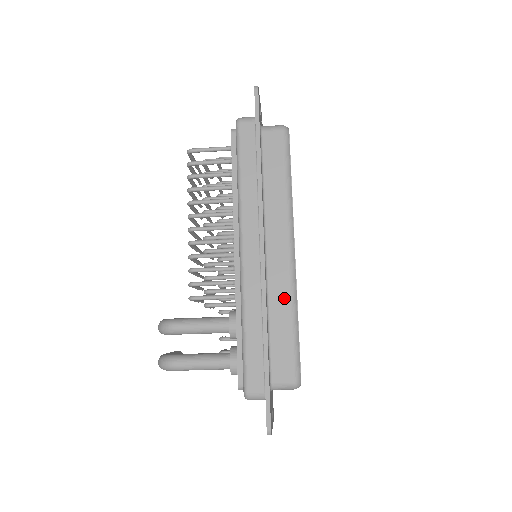
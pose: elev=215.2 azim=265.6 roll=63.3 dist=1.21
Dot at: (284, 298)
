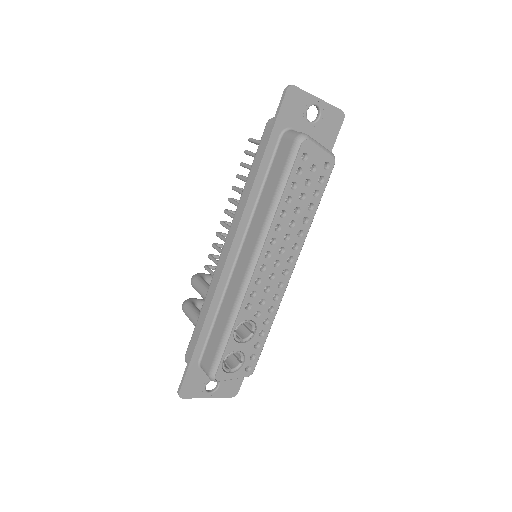
Dot at: (231, 303)
